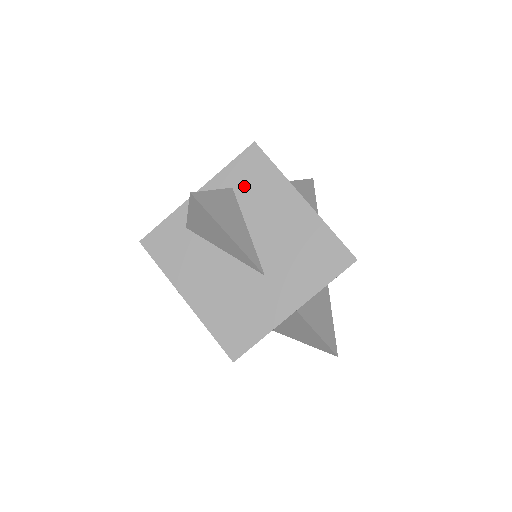
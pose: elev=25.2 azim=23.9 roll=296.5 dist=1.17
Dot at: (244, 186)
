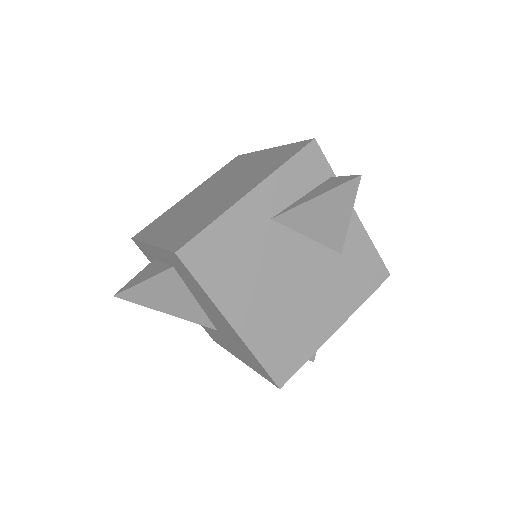
Dot at: (181, 274)
